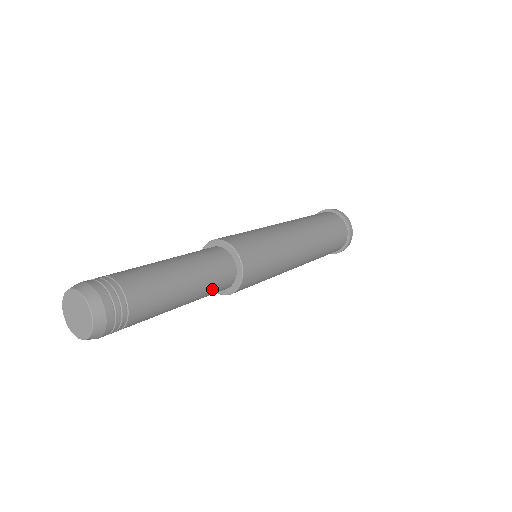
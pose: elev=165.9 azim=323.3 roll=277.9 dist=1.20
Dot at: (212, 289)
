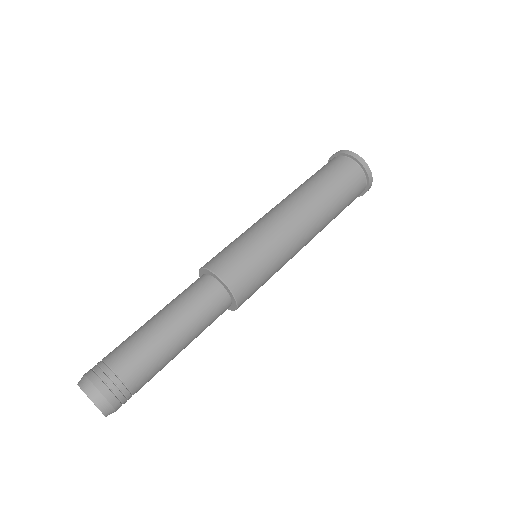
Dot at: occluded
